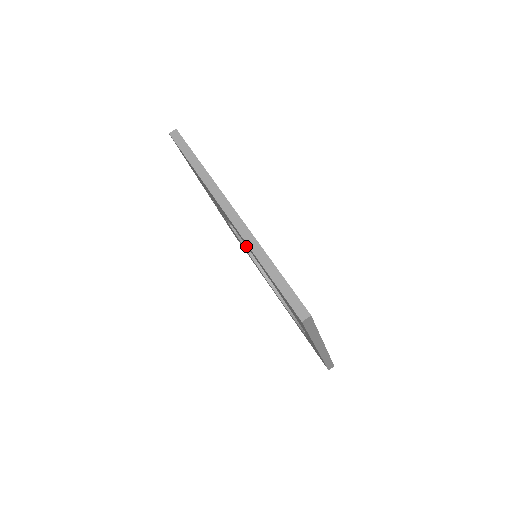
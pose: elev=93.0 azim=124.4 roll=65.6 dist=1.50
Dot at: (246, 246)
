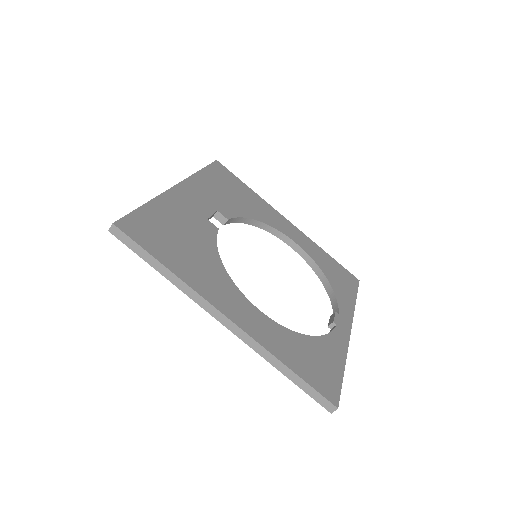
Dot at: (238, 221)
